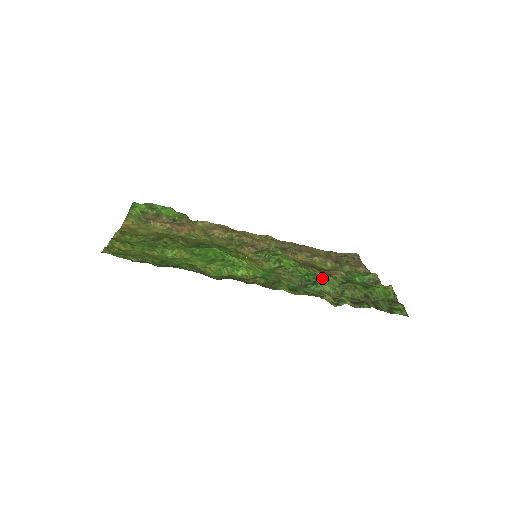
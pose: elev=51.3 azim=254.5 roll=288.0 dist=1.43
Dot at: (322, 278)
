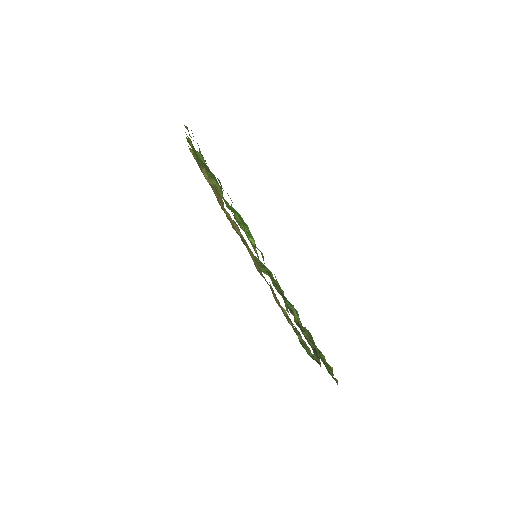
Dot at: occluded
